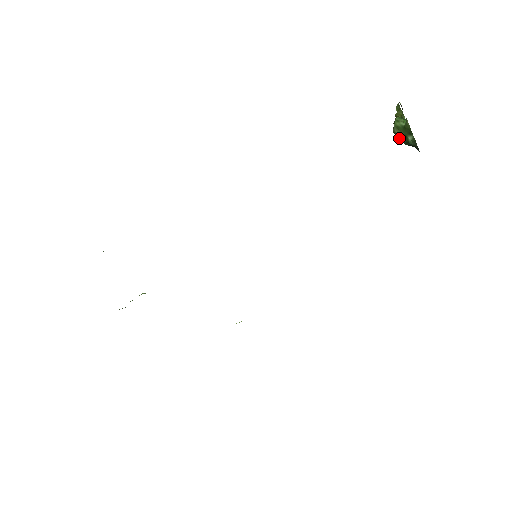
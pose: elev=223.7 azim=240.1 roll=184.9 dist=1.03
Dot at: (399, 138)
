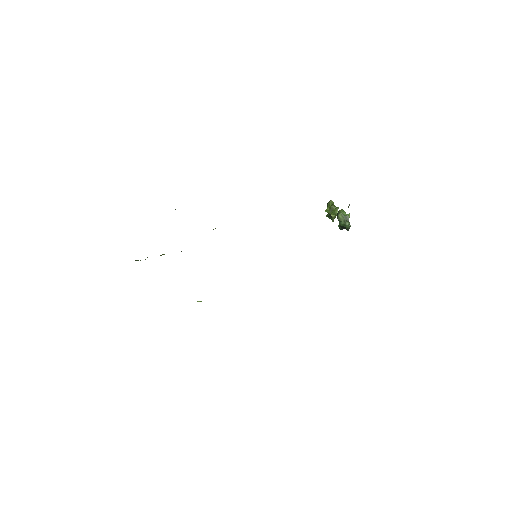
Dot at: (340, 220)
